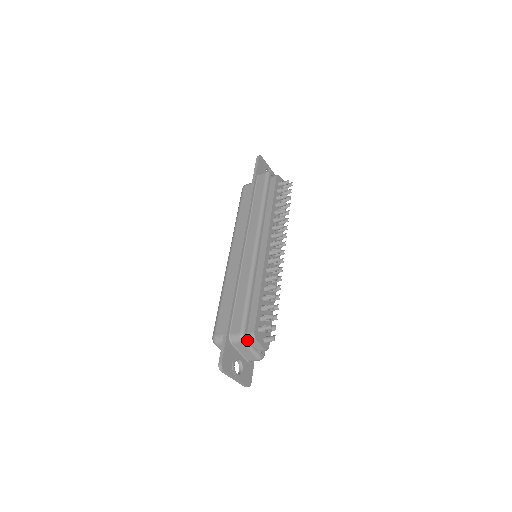
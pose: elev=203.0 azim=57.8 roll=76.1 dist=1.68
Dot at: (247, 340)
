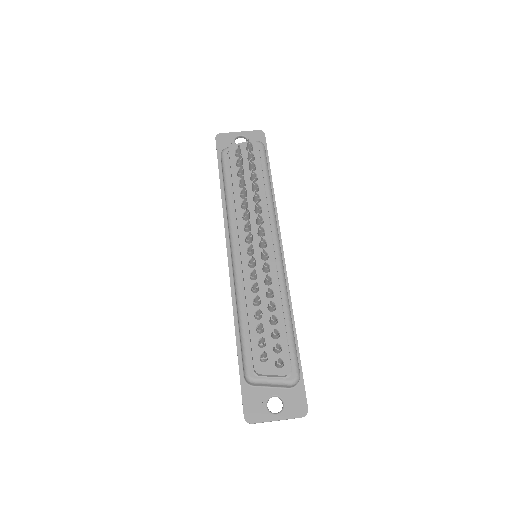
Dot at: (256, 378)
